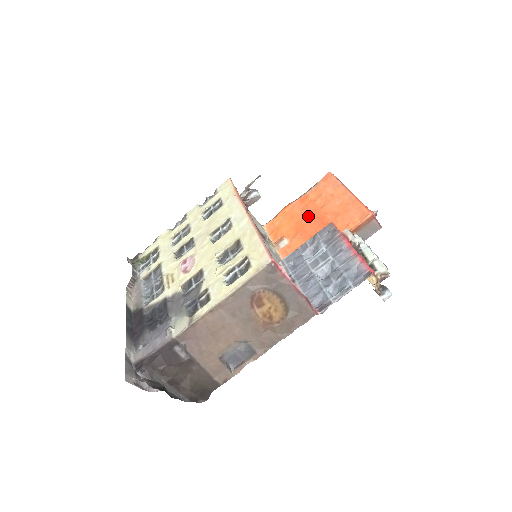
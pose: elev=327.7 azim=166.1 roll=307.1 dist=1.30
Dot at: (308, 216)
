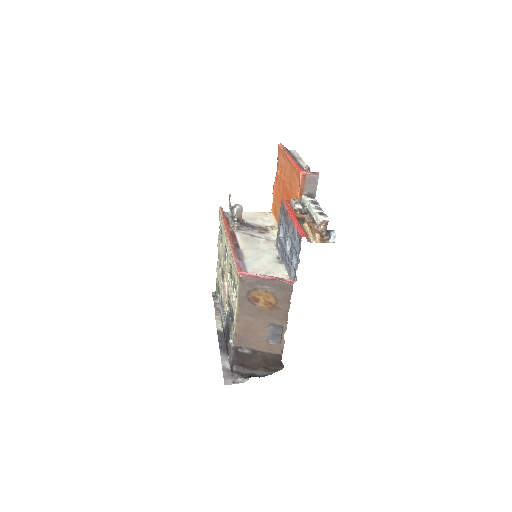
Dot at: (282, 192)
